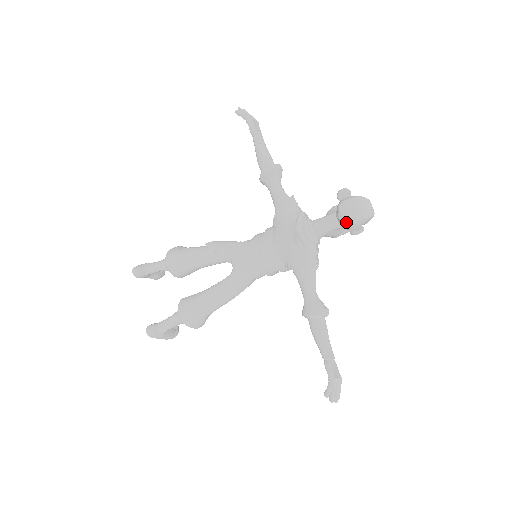
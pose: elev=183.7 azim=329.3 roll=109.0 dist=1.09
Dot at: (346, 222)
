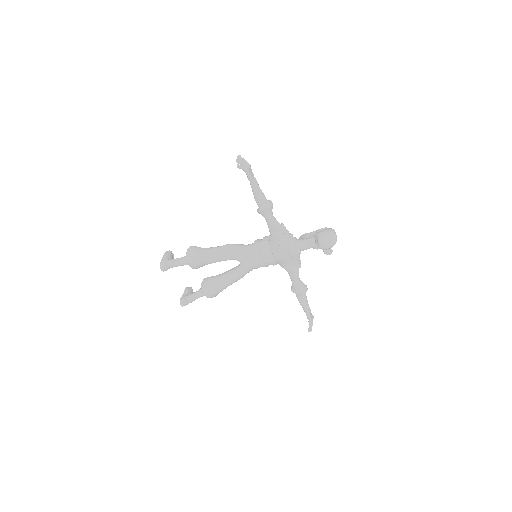
Dot at: occluded
